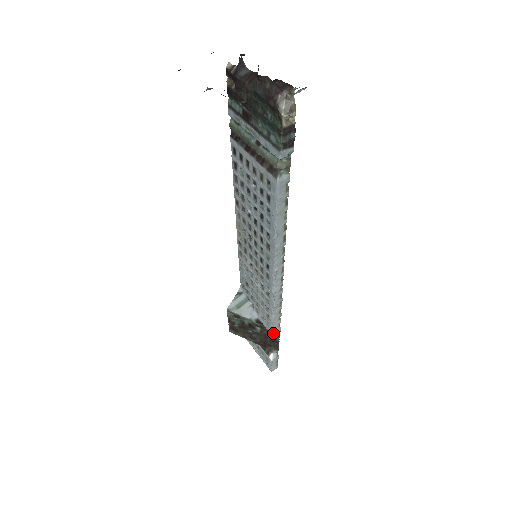
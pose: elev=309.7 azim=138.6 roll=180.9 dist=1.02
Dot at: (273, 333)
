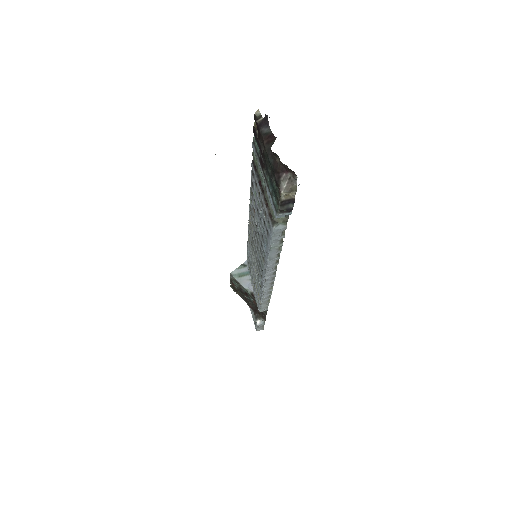
Dot at: (260, 311)
